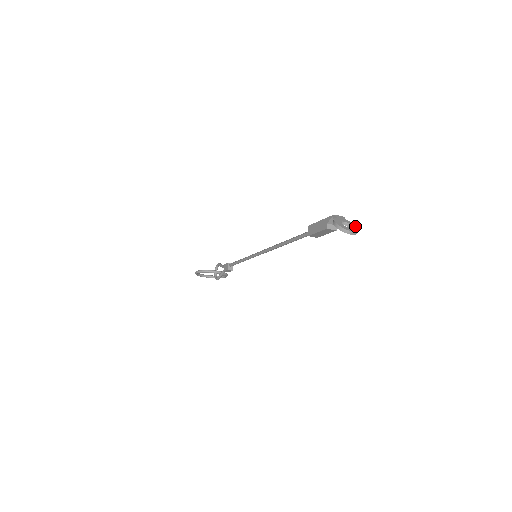
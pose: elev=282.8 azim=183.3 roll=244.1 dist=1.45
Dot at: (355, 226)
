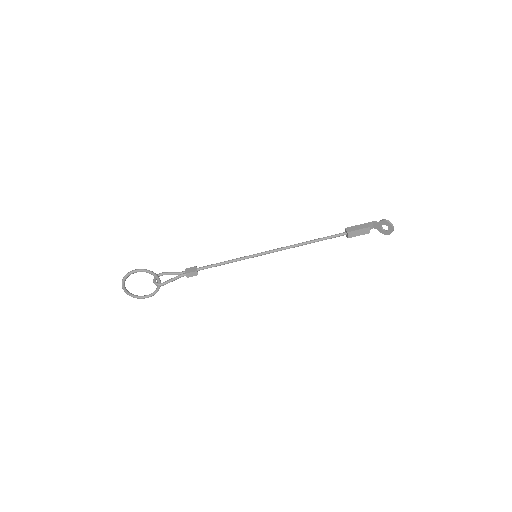
Dot at: (385, 232)
